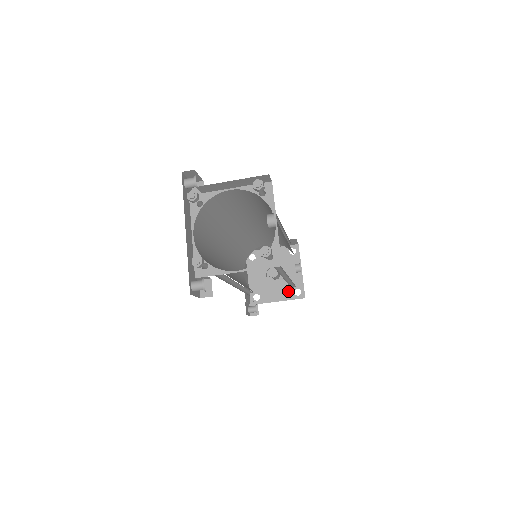
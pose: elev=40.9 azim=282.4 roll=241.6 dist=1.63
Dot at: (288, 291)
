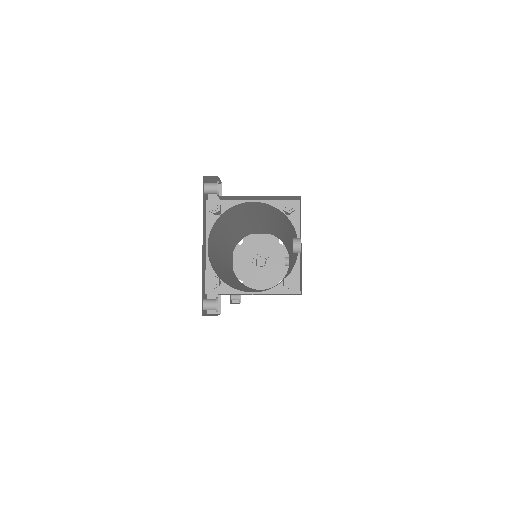
Dot at: (273, 281)
